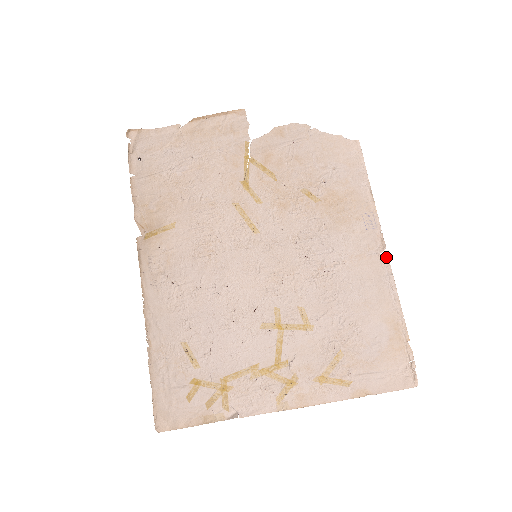
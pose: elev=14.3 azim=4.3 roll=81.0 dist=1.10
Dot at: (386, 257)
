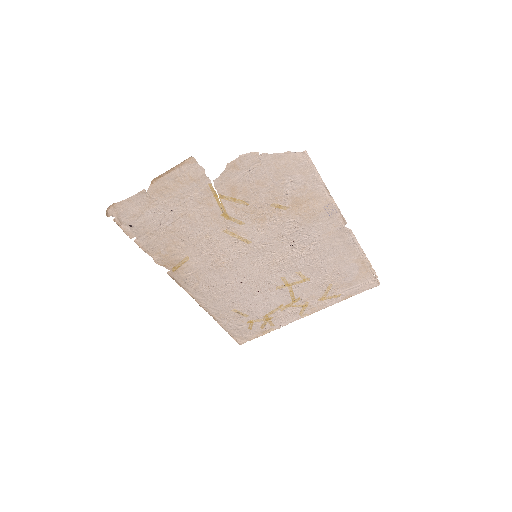
Dot at: (348, 229)
